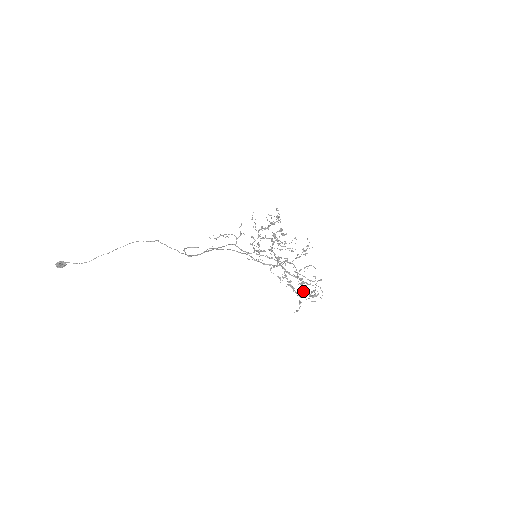
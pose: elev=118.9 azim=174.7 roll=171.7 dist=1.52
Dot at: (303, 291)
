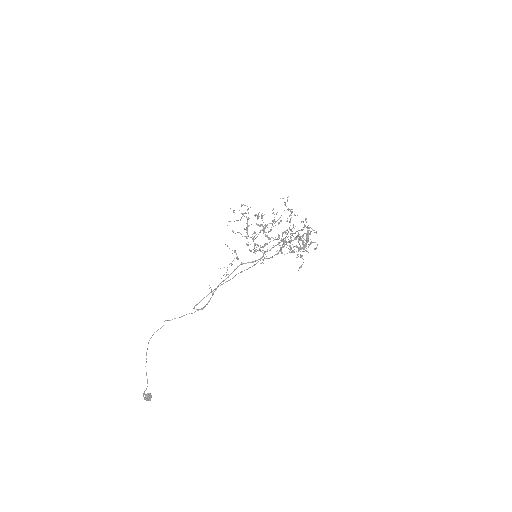
Dot at: (299, 244)
